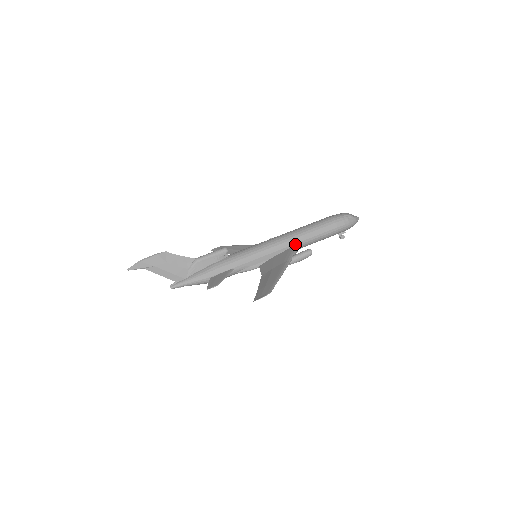
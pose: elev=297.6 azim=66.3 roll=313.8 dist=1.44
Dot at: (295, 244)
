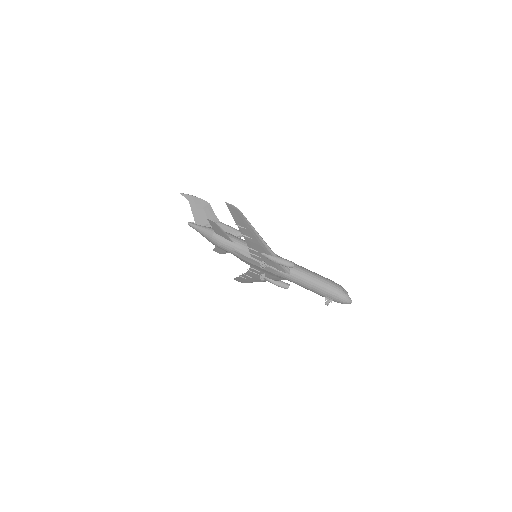
Dot at: occluded
